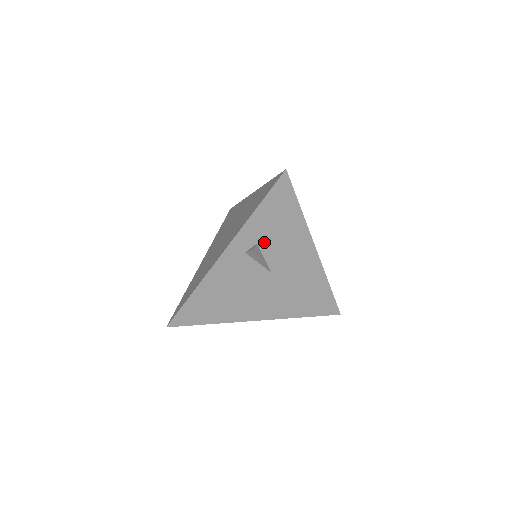
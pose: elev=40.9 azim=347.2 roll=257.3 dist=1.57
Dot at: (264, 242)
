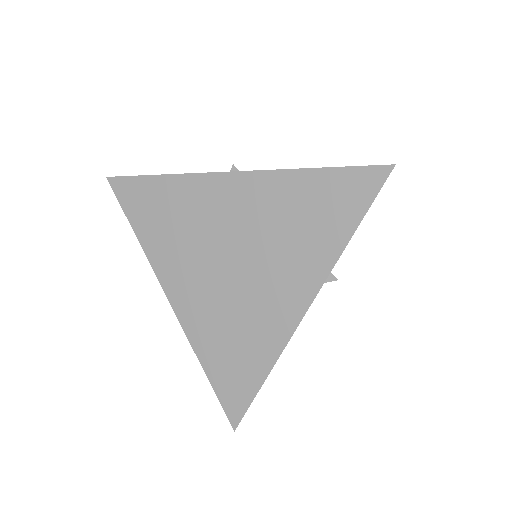
Dot at: occluded
